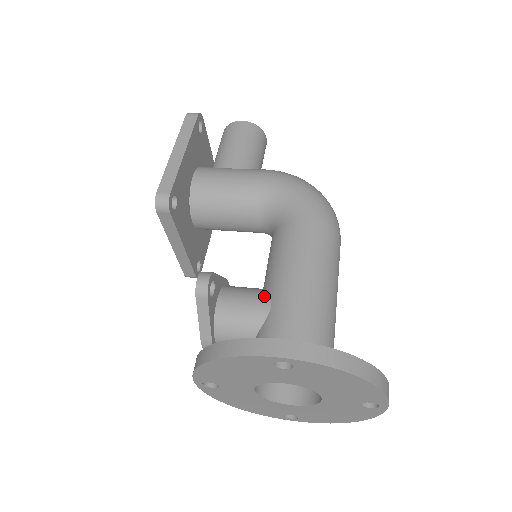
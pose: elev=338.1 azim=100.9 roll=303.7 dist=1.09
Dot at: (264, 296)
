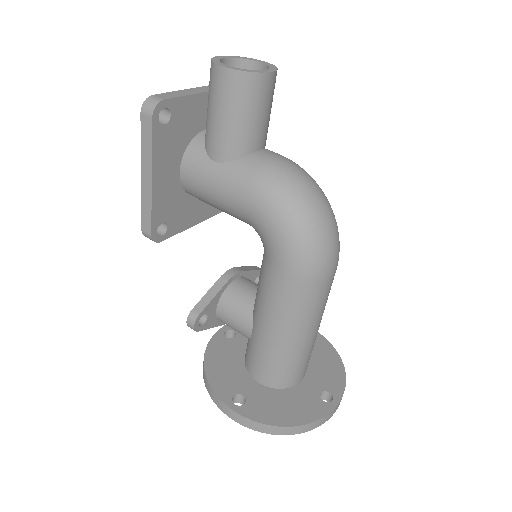
Dot at: (248, 322)
